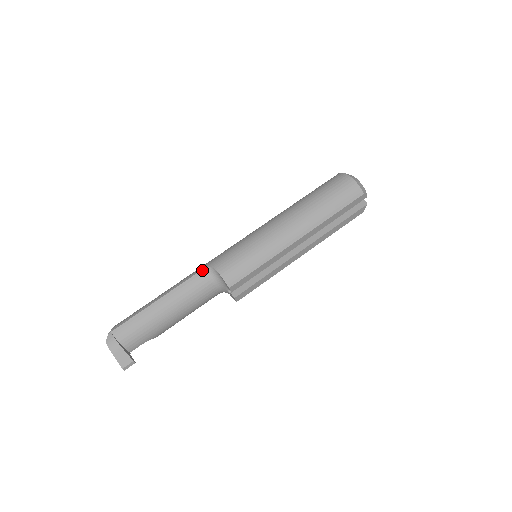
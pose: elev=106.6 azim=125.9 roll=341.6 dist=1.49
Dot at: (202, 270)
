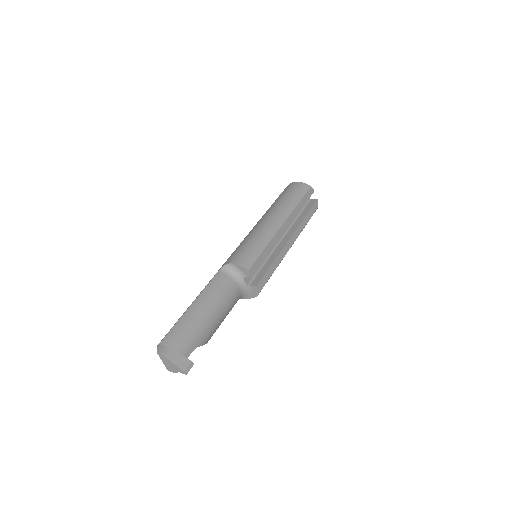
Dot at: (218, 272)
